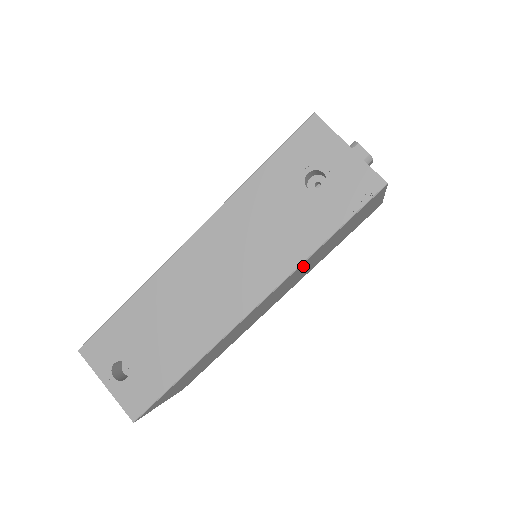
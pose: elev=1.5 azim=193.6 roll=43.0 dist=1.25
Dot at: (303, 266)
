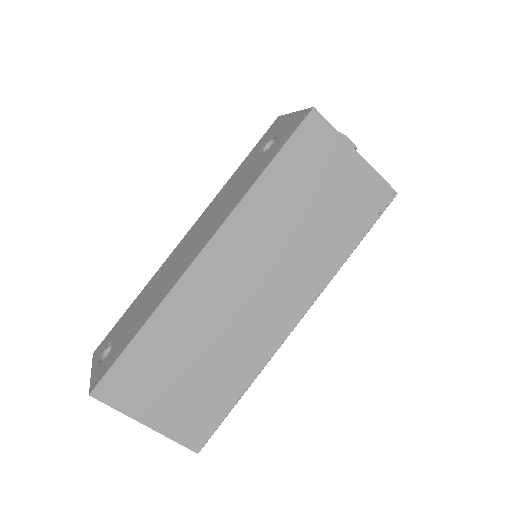
Dot at: (262, 213)
